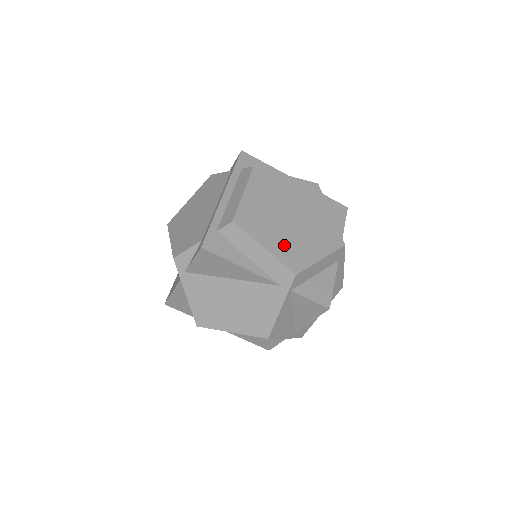
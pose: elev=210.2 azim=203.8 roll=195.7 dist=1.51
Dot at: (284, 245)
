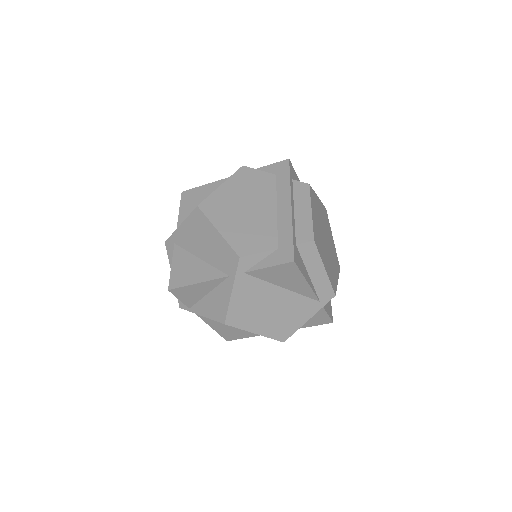
Dot at: (329, 267)
